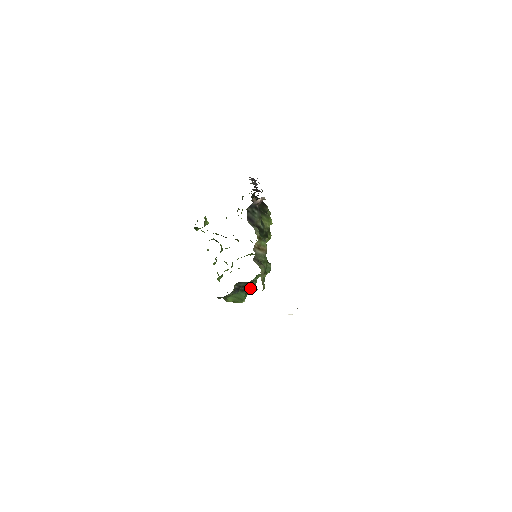
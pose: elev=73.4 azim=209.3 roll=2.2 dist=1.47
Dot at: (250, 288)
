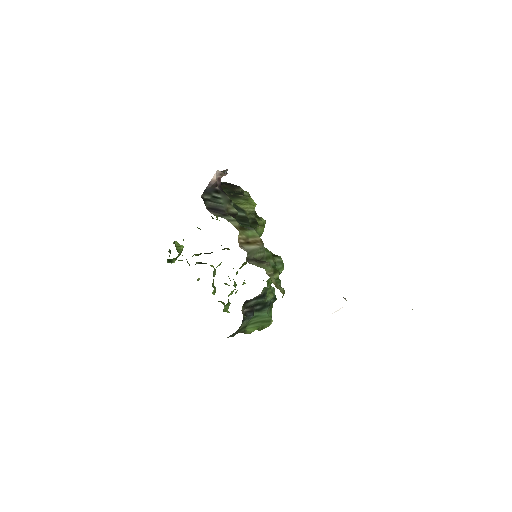
Dot at: (268, 301)
